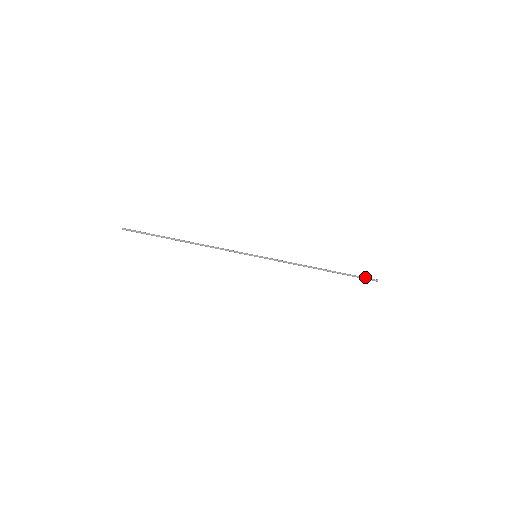
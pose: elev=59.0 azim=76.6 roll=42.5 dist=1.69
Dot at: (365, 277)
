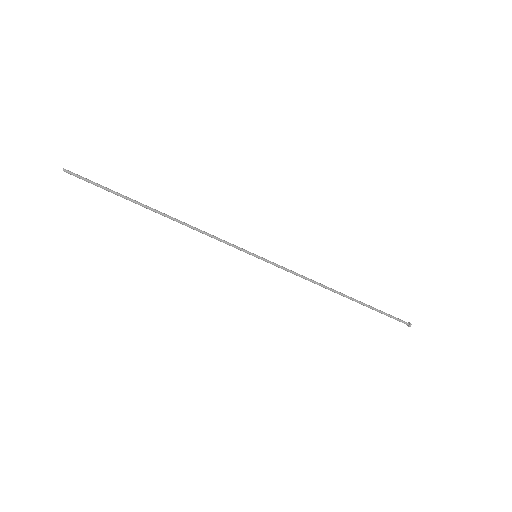
Dot at: occluded
